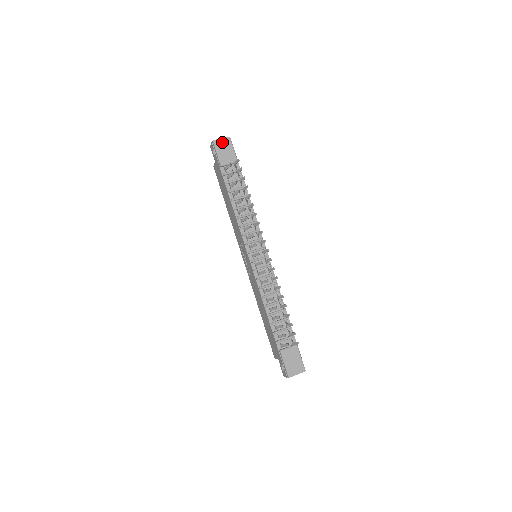
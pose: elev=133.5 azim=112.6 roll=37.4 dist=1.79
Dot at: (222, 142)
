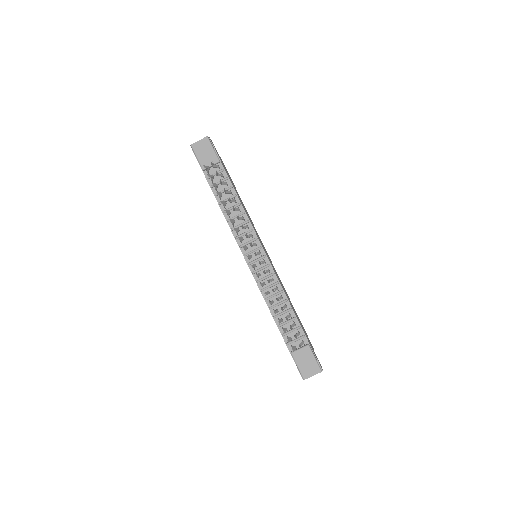
Dot at: (200, 144)
